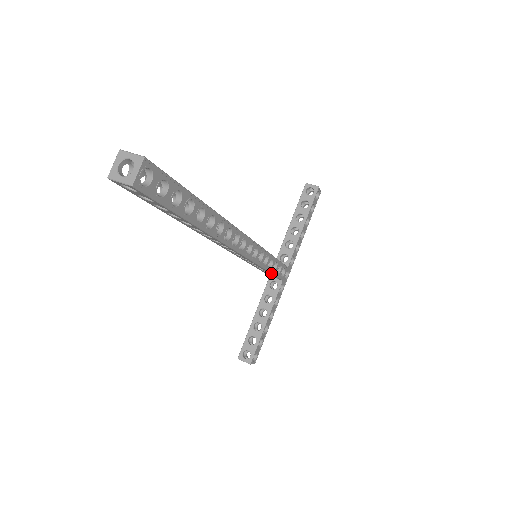
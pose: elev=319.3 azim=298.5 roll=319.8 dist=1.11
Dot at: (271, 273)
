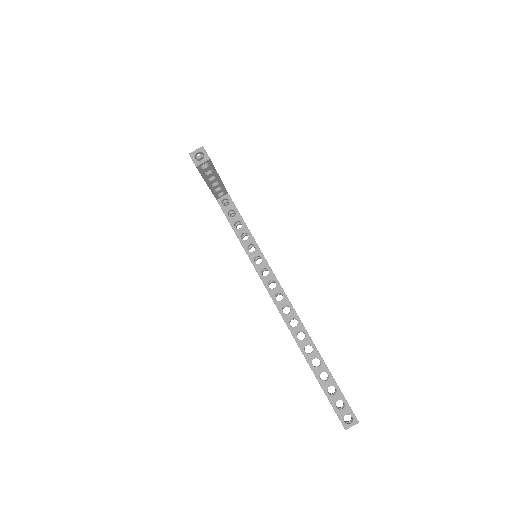
Dot at: occluded
